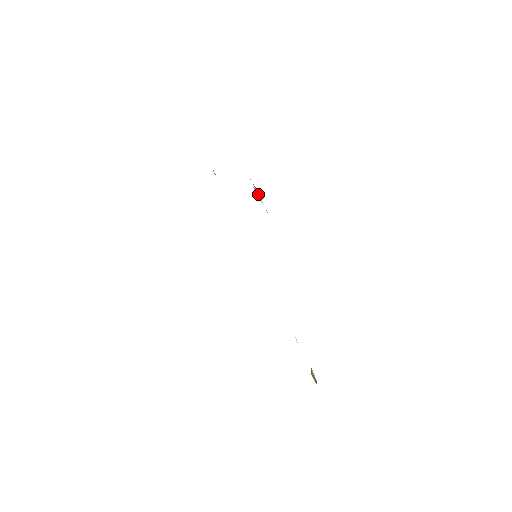
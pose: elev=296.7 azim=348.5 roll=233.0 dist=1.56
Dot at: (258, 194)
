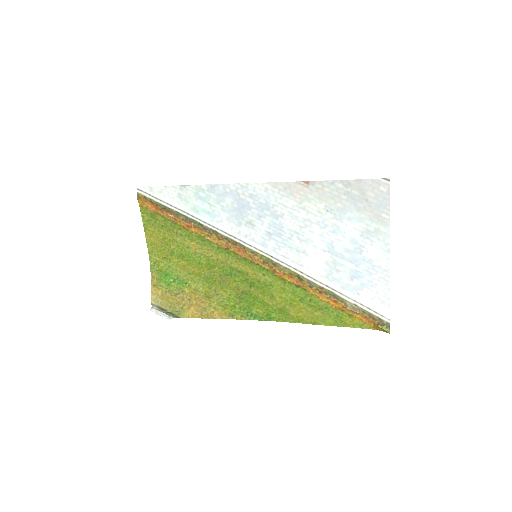
Dot at: (160, 312)
